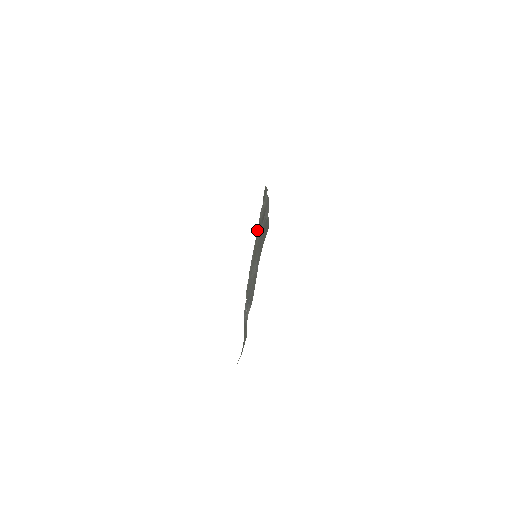
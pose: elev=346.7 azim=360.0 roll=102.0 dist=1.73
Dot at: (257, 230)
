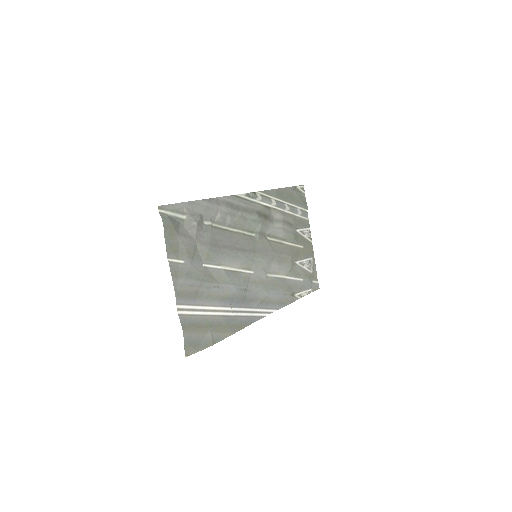
Dot at: (305, 232)
